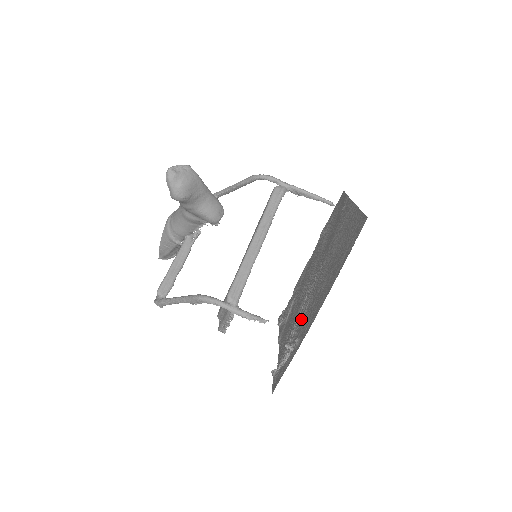
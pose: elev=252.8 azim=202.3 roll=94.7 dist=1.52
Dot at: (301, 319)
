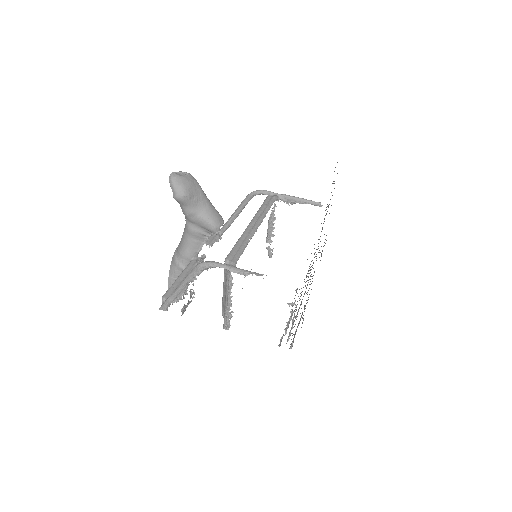
Dot at: occluded
